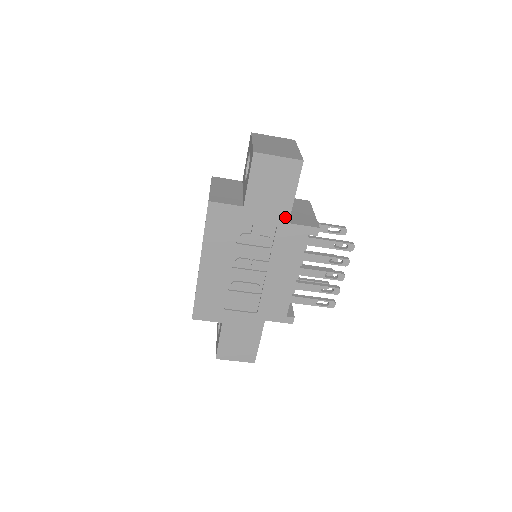
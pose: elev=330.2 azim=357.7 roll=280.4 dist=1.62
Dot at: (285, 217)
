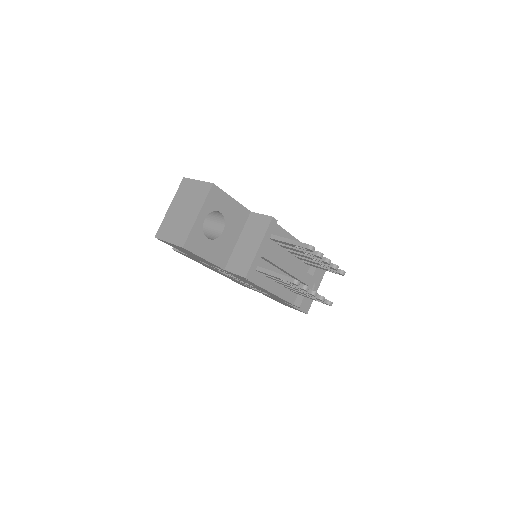
Dot at: (218, 267)
